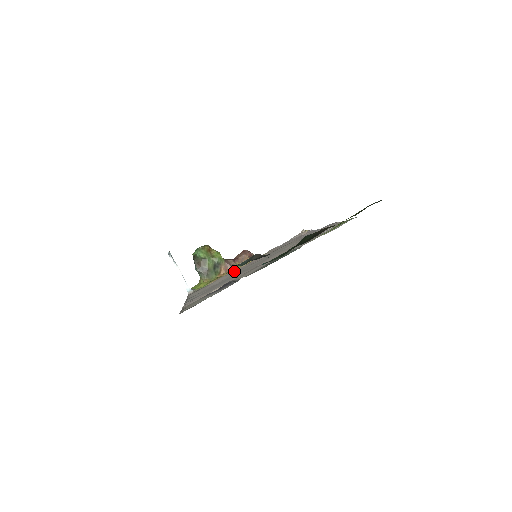
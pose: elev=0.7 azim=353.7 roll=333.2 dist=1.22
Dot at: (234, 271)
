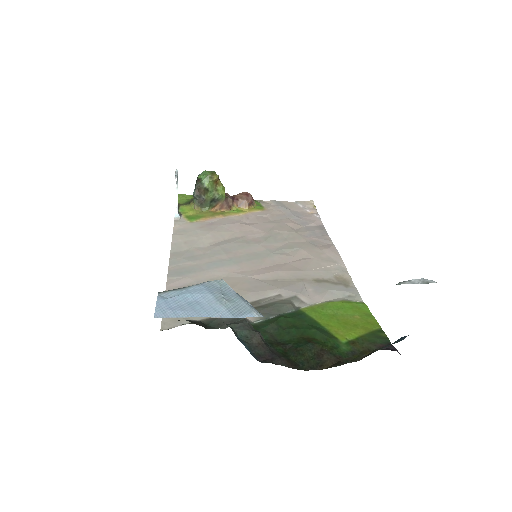
Dot at: (228, 227)
